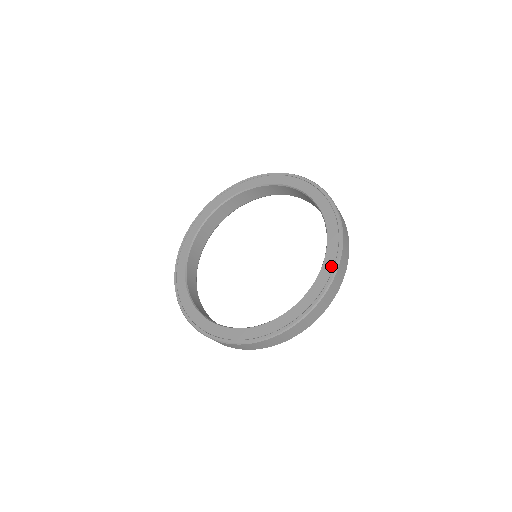
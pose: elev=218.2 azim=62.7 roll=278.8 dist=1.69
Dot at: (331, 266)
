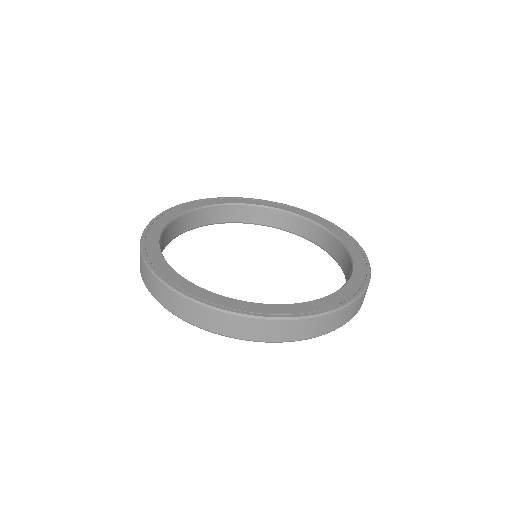
Dot at: (358, 285)
